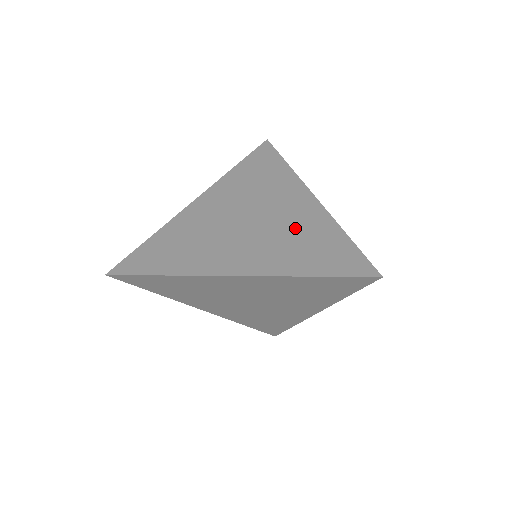
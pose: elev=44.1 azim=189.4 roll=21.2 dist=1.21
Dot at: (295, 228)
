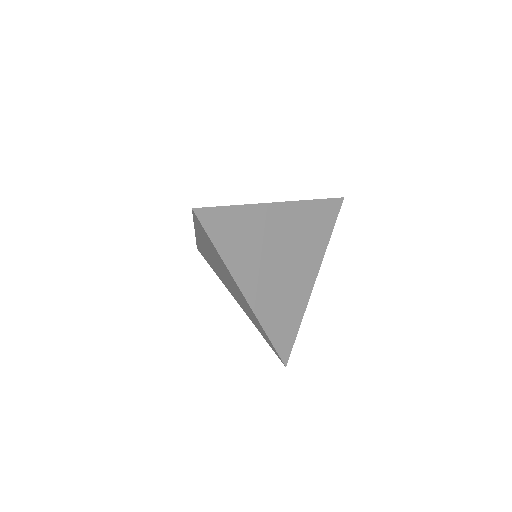
Dot at: occluded
